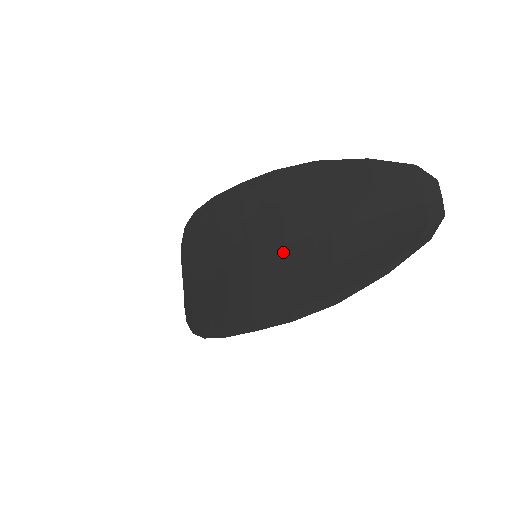
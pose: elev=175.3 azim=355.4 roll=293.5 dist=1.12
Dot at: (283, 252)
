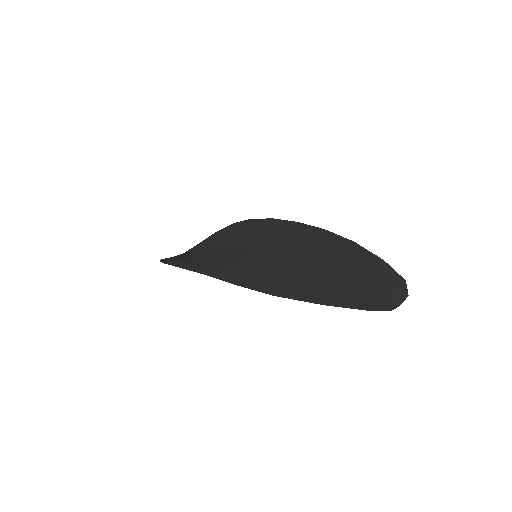
Dot at: (276, 260)
